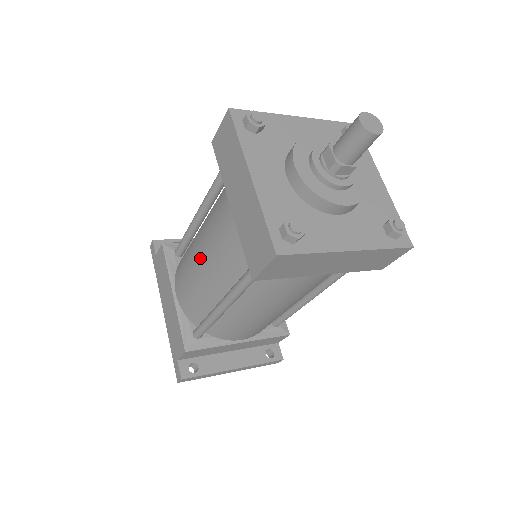
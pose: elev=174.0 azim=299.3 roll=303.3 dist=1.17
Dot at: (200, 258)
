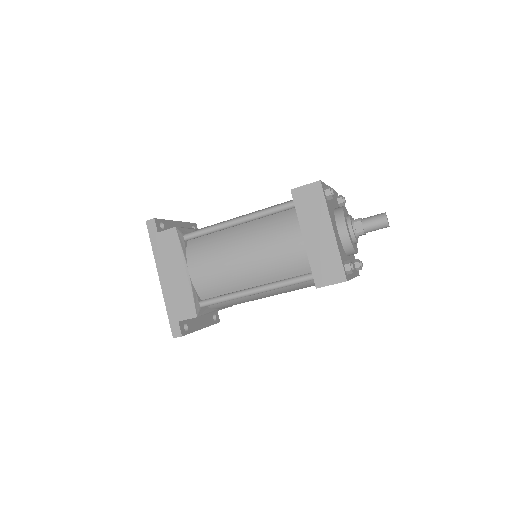
Dot at: (244, 257)
